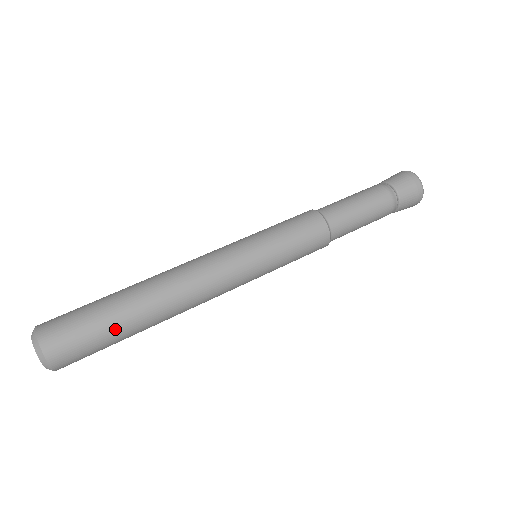
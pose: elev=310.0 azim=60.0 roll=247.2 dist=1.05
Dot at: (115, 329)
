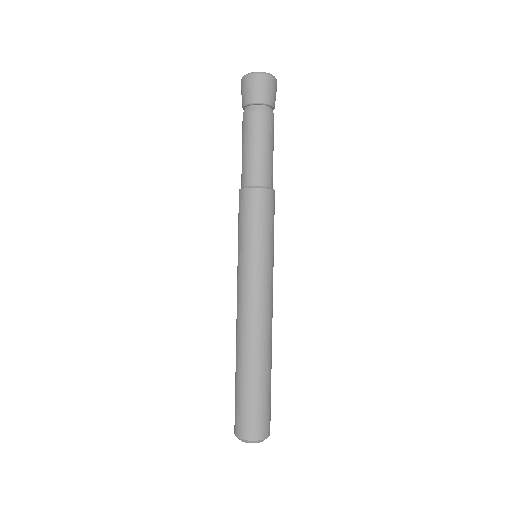
Dot at: (258, 389)
